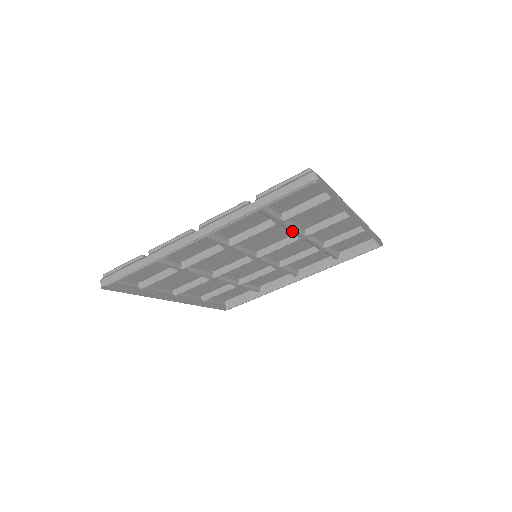
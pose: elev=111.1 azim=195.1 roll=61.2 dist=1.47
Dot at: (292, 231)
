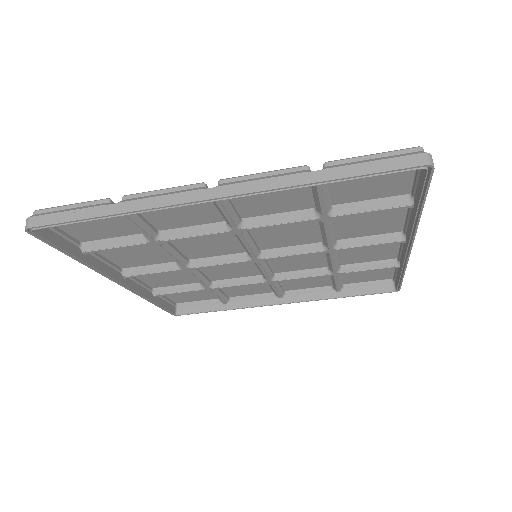
Dot at: (326, 236)
